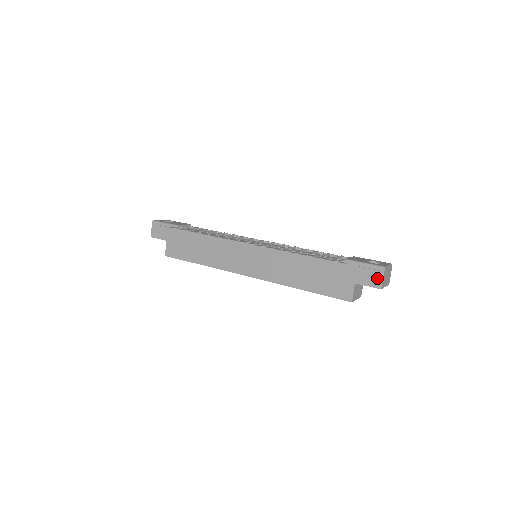
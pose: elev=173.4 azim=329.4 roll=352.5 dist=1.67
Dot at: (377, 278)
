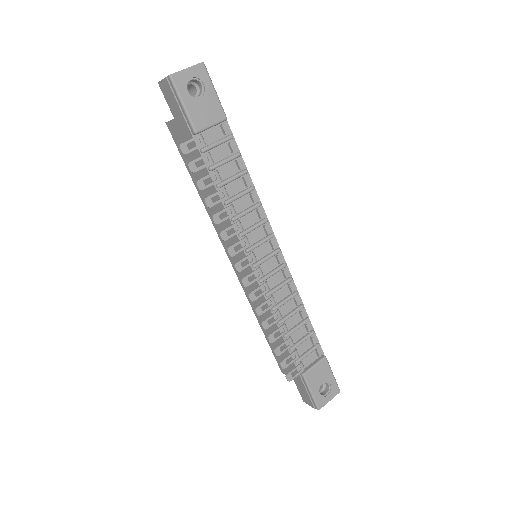
Dot at: (308, 401)
